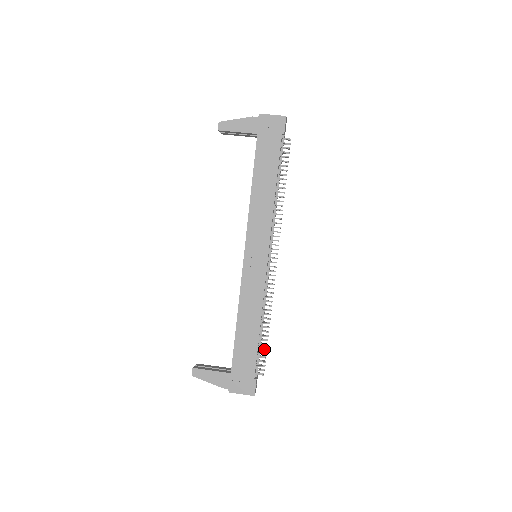
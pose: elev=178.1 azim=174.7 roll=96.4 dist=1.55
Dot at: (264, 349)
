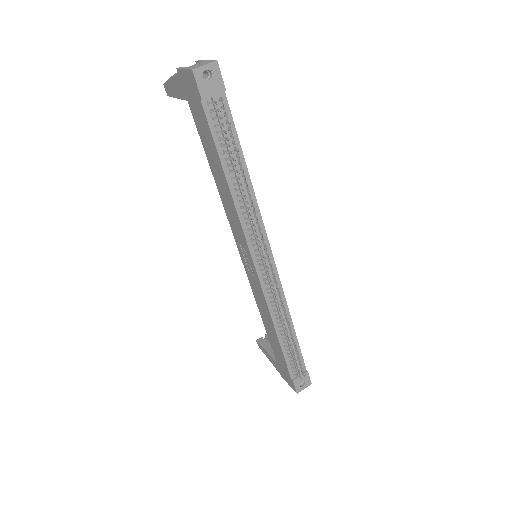
Dot at: occluded
